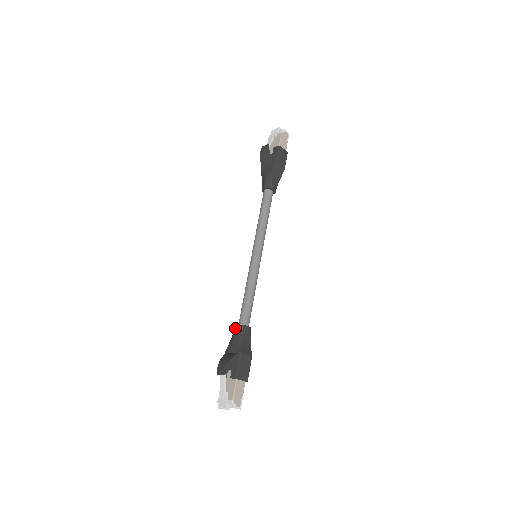
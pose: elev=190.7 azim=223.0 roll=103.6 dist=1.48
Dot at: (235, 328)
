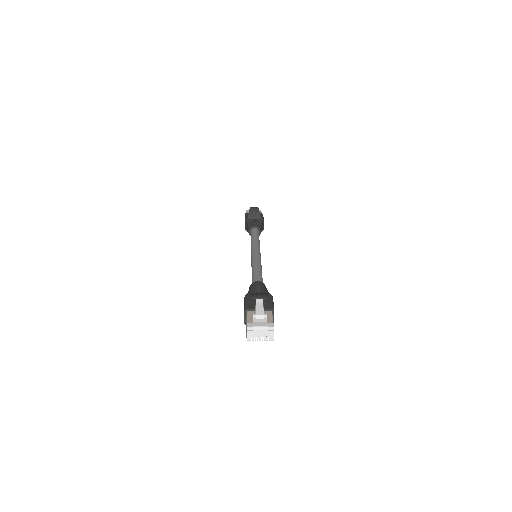
Dot at: (255, 282)
